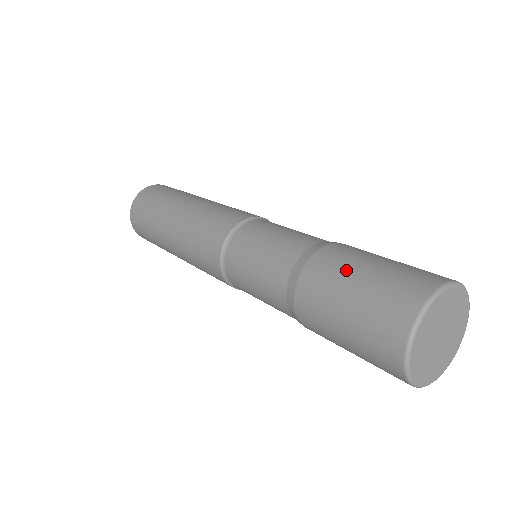
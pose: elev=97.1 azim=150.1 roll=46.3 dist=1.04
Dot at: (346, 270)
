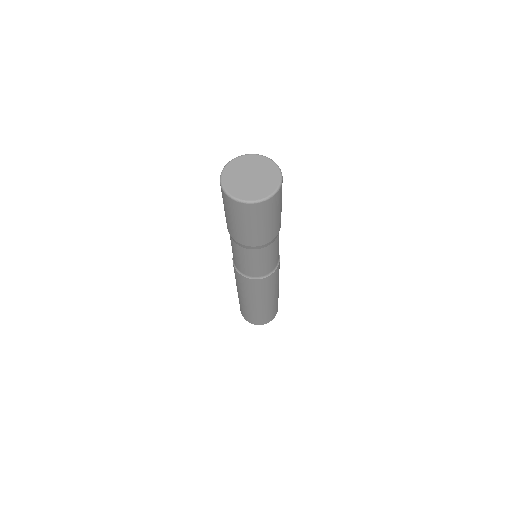
Dot at: occluded
